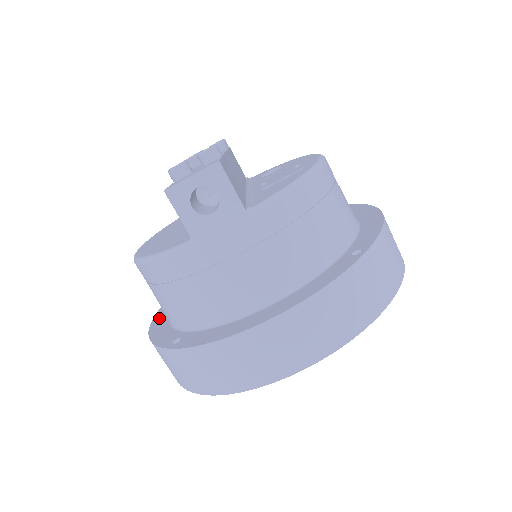
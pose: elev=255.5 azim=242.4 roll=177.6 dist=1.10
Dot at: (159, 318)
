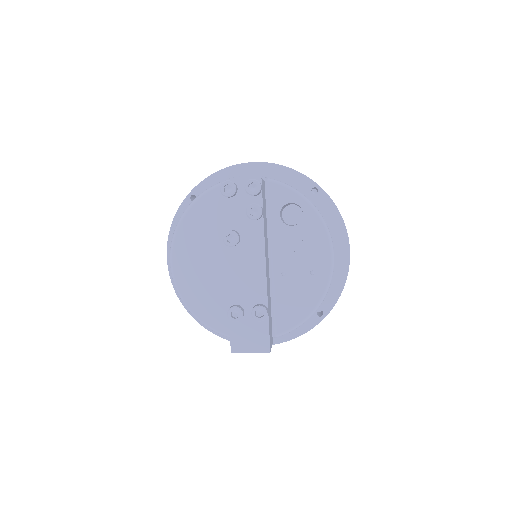
Dot at: occluded
